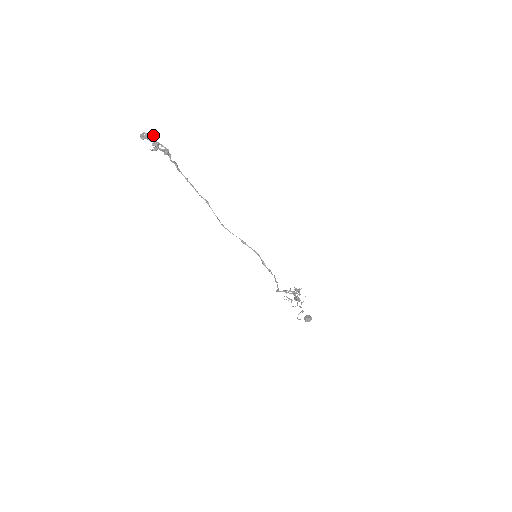
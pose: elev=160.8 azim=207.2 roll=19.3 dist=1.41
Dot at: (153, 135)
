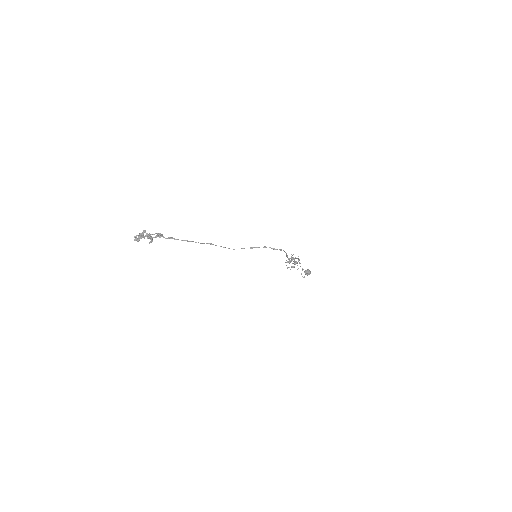
Dot at: (143, 232)
